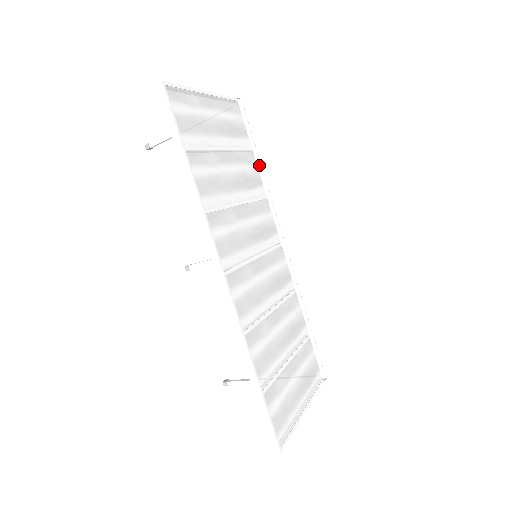
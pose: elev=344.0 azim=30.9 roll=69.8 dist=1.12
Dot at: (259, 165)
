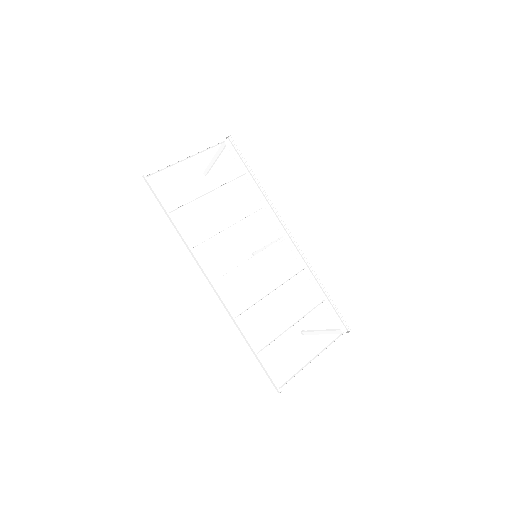
Dot at: (257, 181)
